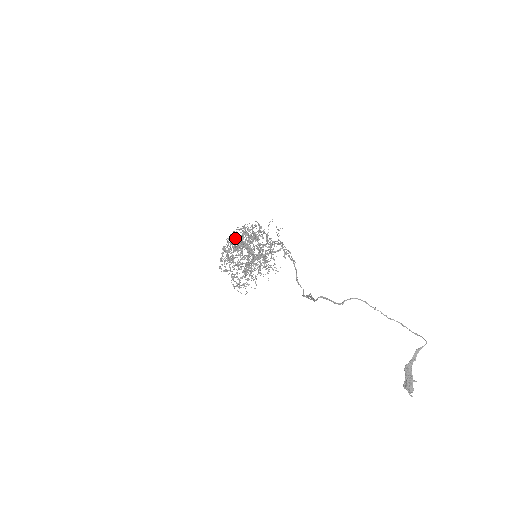
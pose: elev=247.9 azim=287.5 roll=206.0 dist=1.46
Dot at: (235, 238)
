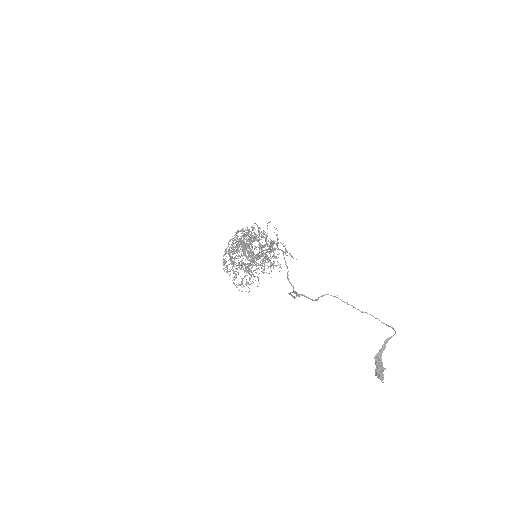
Dot at: (236, 240)
